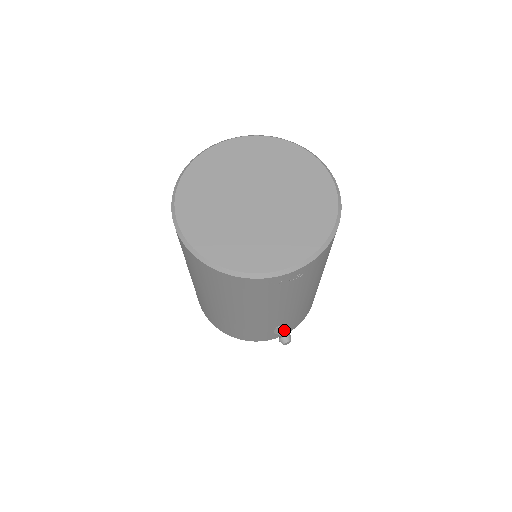
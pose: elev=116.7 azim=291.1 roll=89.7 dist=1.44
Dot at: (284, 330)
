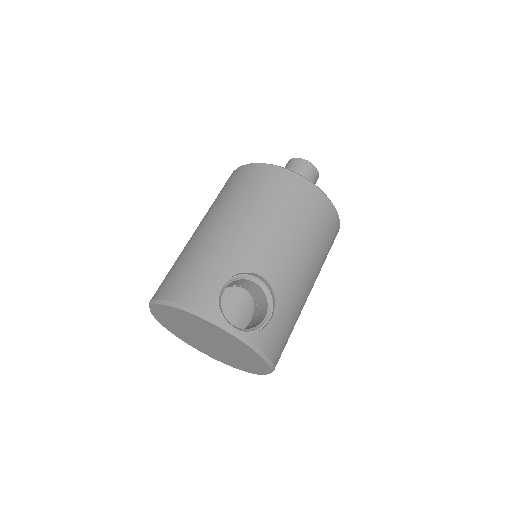
Dot at: occluded
